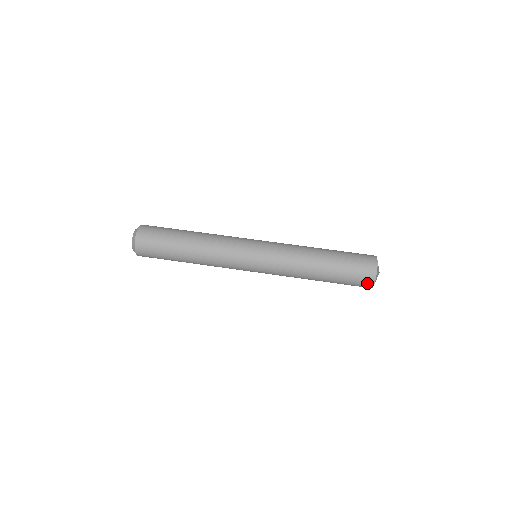
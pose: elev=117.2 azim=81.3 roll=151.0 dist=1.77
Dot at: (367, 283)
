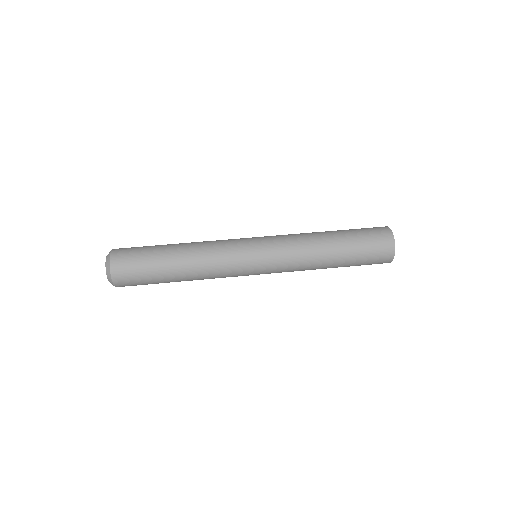
Dot at: (385, 261)
